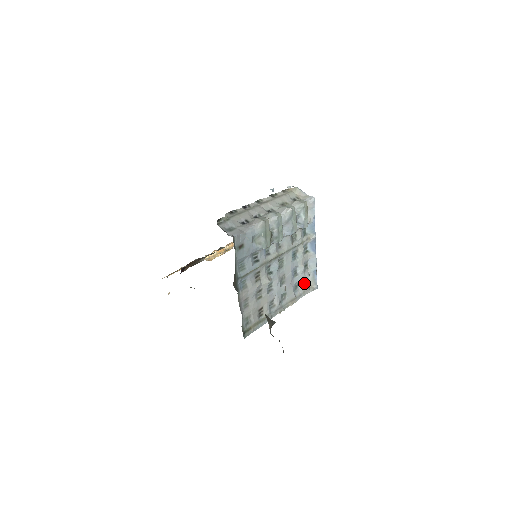
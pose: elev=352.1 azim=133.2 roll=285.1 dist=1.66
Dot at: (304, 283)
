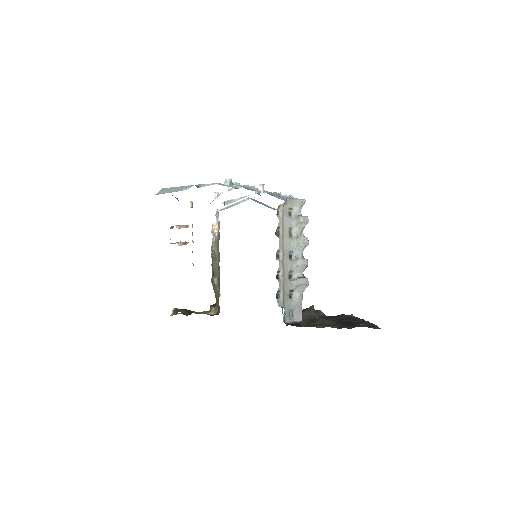
Dot at: occluded
